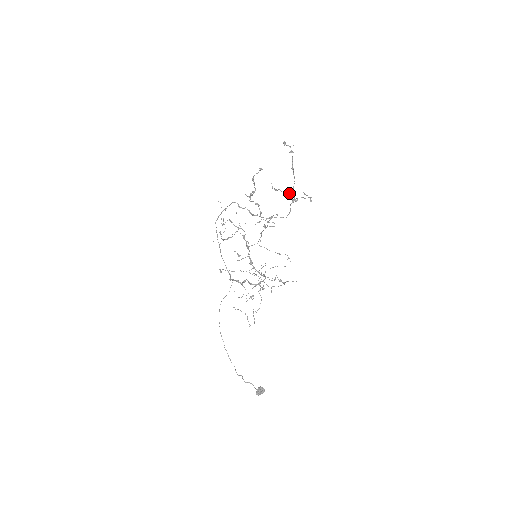
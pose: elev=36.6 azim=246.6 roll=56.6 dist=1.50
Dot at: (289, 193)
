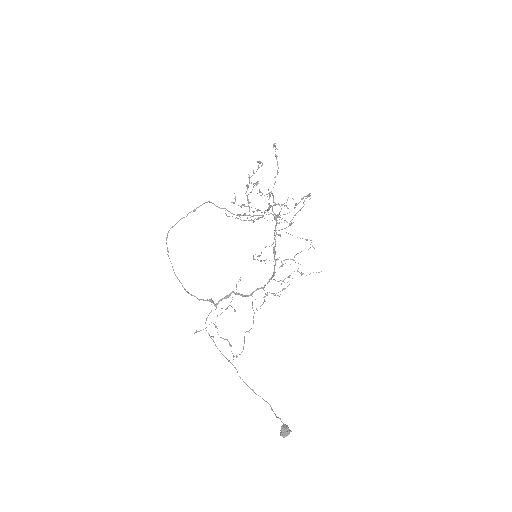
Dot at: occluded
